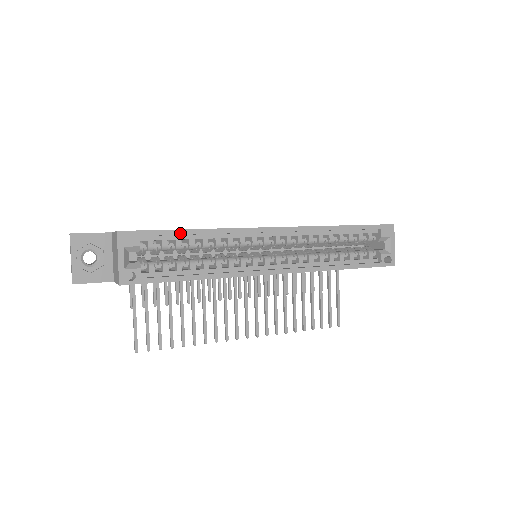
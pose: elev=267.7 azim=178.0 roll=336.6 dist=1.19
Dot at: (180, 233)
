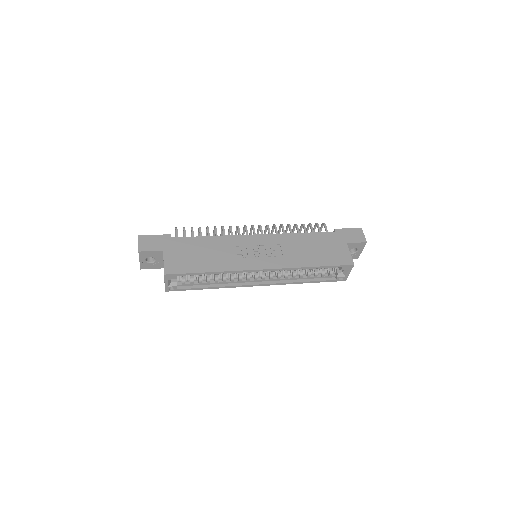
Dot at: occluded
